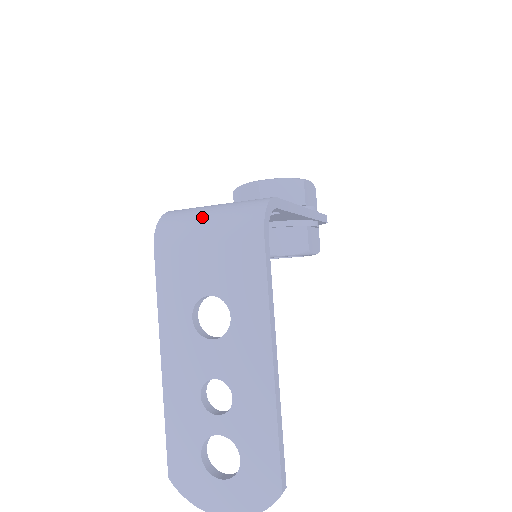
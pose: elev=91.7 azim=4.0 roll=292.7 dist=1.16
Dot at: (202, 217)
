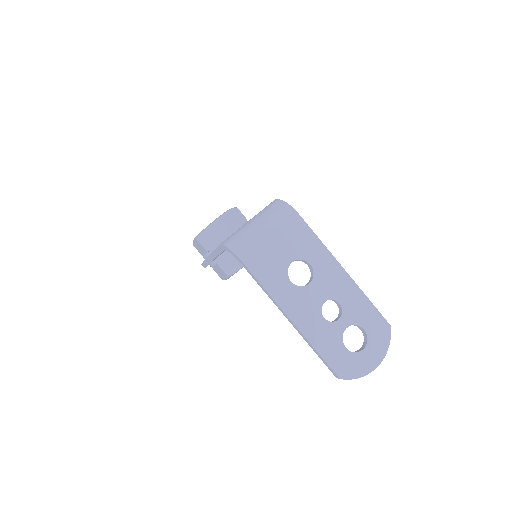
Dot at: (255, 228)
